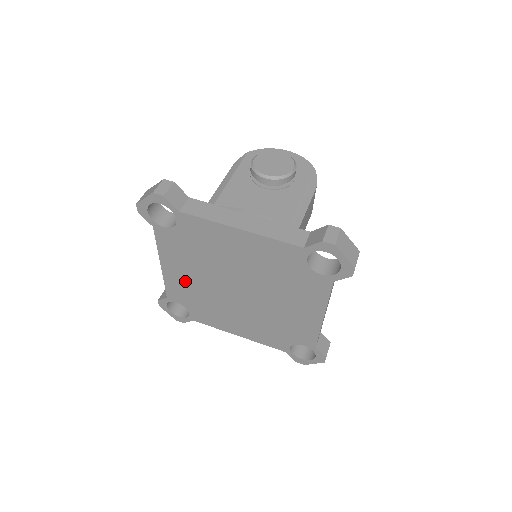
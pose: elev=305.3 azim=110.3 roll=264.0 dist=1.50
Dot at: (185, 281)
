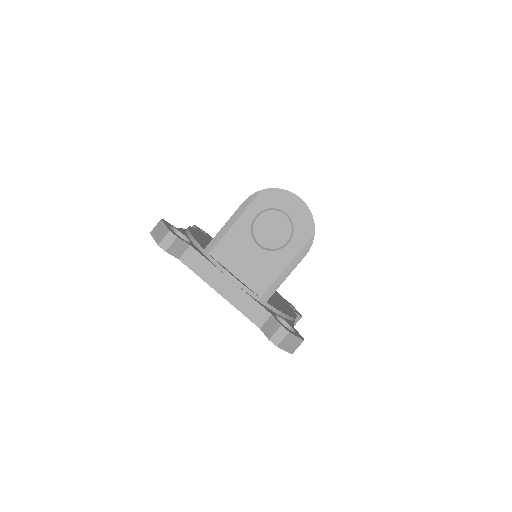
Dot at: occluded
